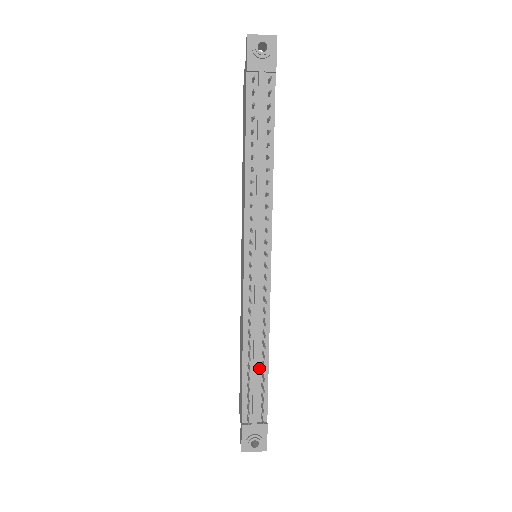
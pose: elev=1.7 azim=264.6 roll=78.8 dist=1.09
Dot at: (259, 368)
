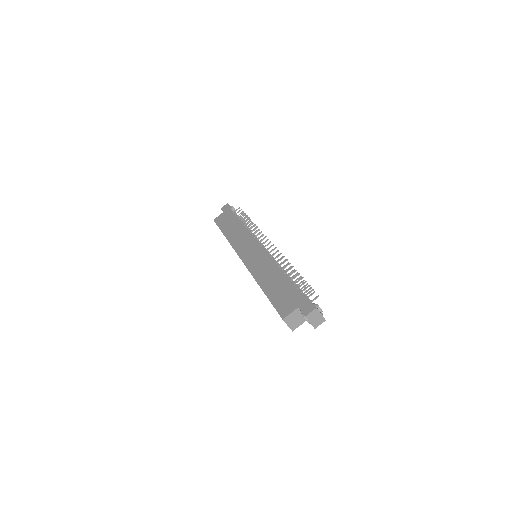
Dot at: occluded
